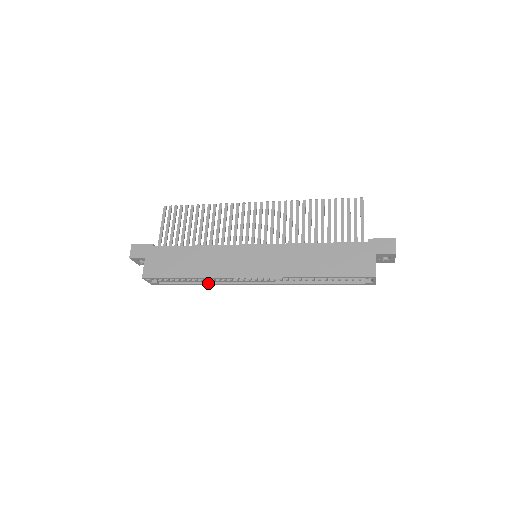
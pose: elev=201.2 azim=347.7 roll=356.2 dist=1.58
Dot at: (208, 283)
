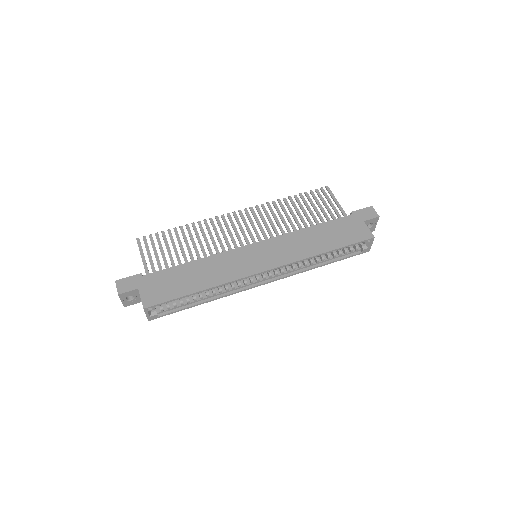
Dot at: (214, 298)
